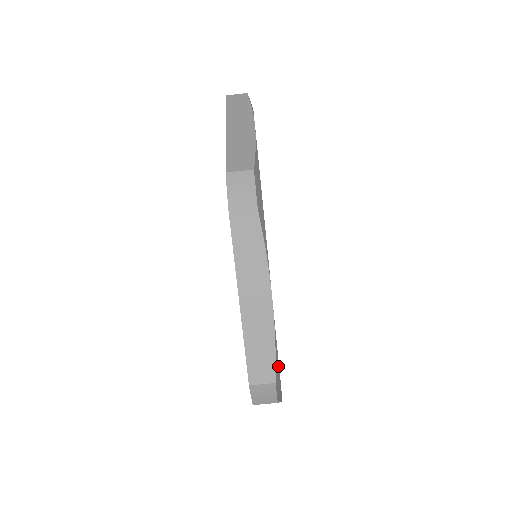
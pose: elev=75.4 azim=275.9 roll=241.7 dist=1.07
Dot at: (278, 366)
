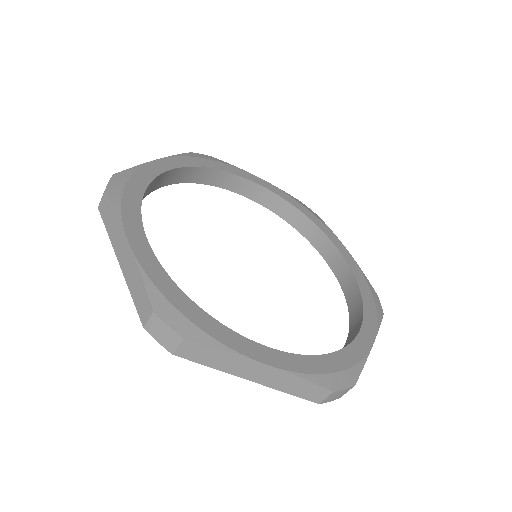
Dot at: (164, 299)
